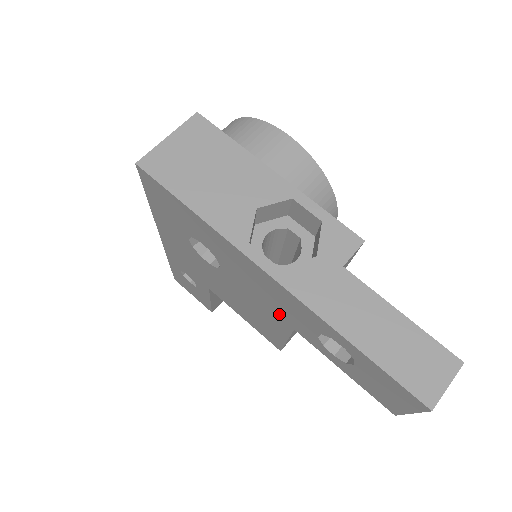
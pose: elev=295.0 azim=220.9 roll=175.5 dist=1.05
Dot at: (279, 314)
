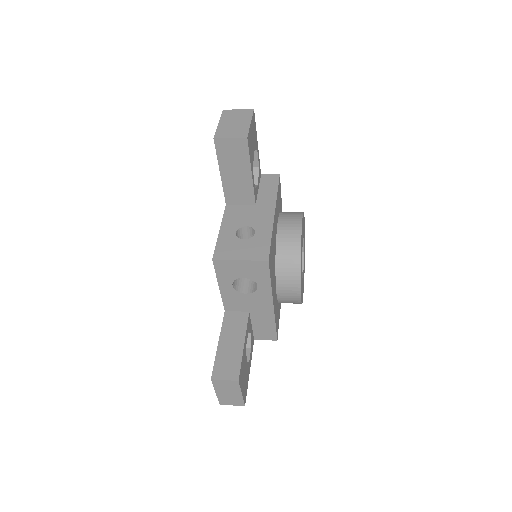
Dot at: occluded
